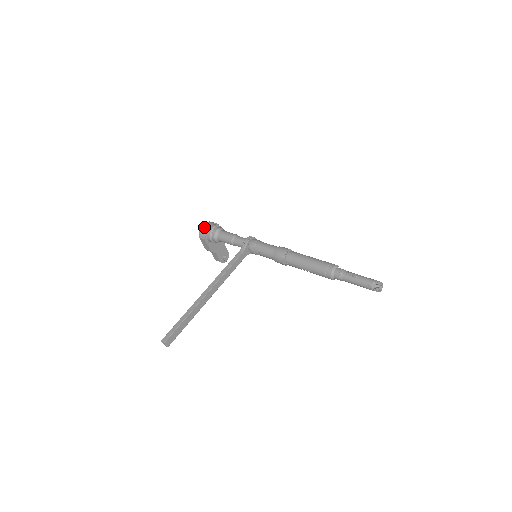
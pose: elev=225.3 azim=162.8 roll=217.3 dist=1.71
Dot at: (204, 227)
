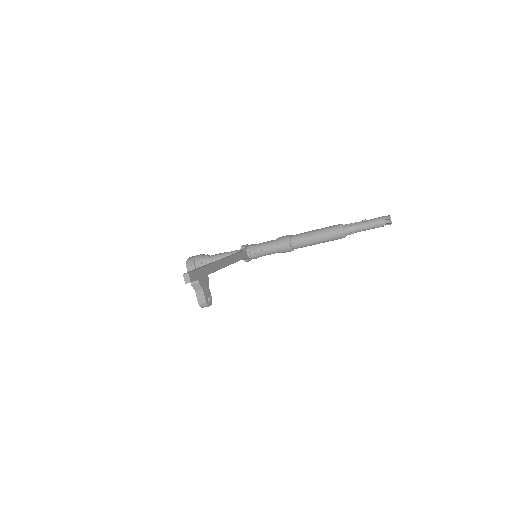
Dot at: (192, 257)
